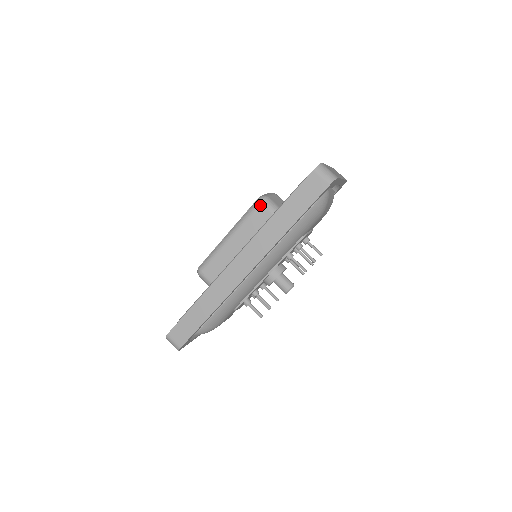
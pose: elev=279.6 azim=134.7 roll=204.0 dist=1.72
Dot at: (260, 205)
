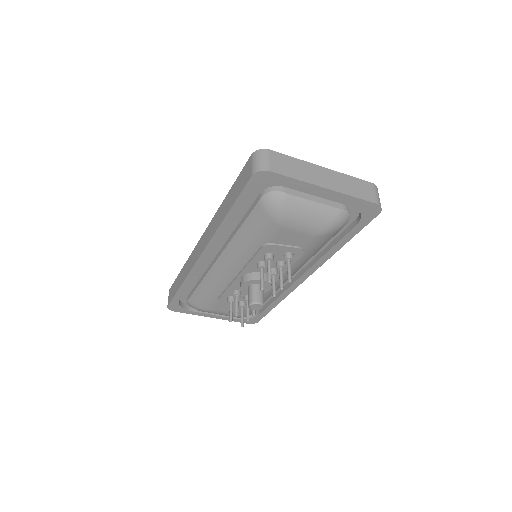
Dot at: occluded
